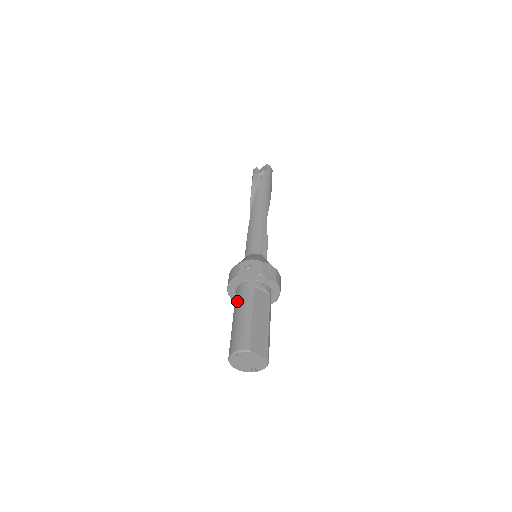
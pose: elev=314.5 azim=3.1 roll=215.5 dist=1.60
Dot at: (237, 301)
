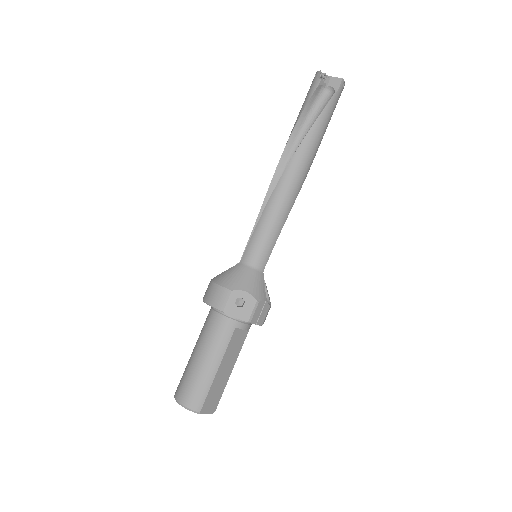
Dot at: (209, 335)
